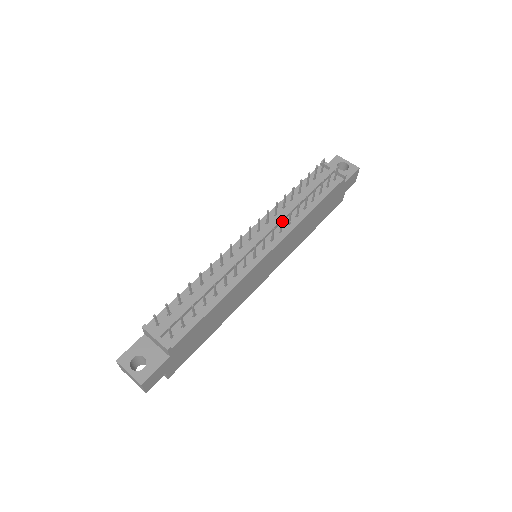
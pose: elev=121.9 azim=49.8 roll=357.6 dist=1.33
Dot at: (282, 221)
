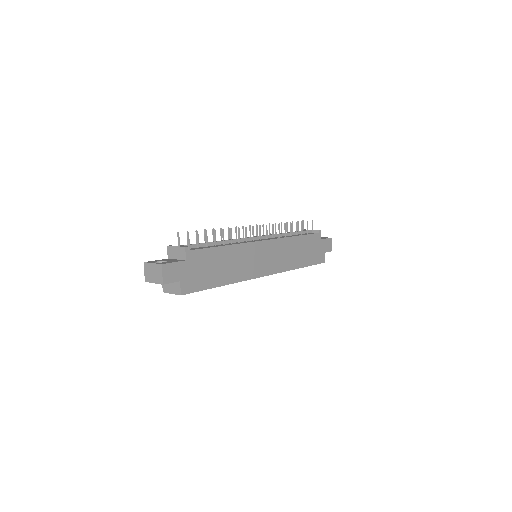
Dot at: (273, 225)
